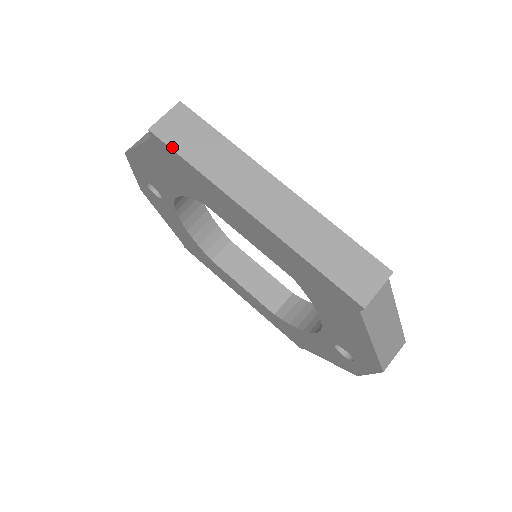
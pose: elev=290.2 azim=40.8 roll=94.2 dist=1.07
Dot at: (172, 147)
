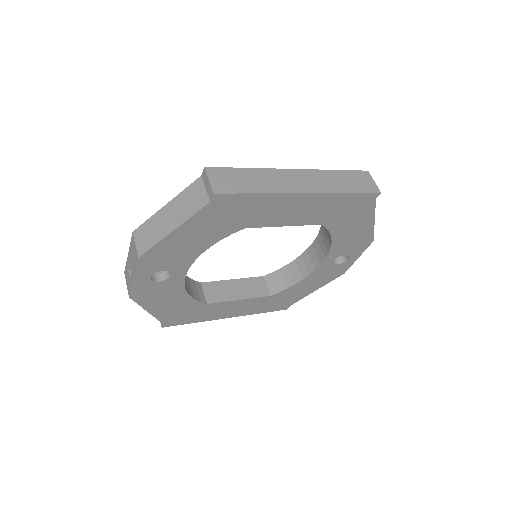
Dot at: (236, 192)
